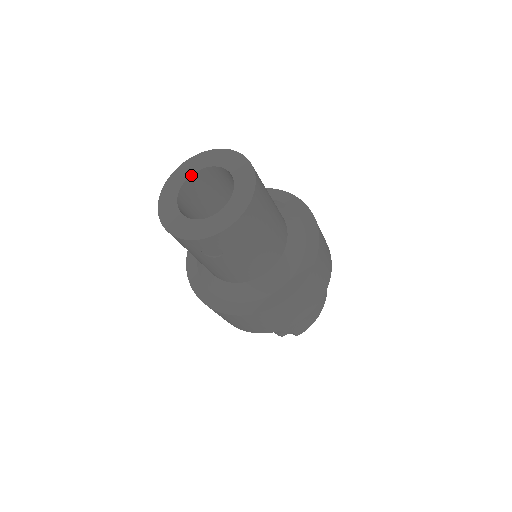
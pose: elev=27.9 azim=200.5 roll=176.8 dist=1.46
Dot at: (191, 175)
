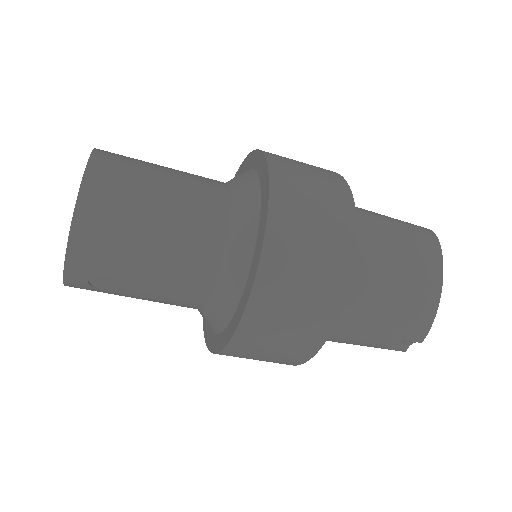
Dot at: occluded
